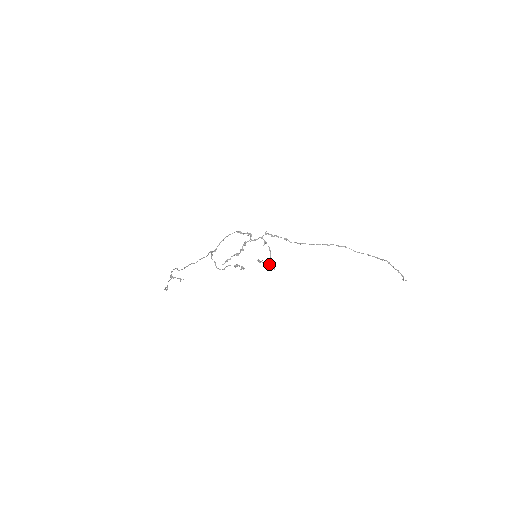
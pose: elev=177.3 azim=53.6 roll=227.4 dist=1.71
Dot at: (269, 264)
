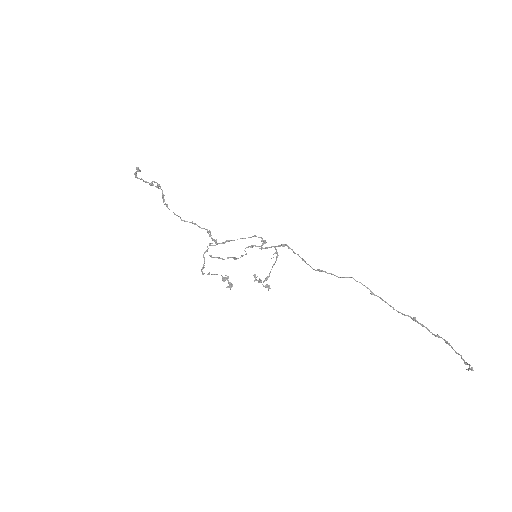
Dot at: (266, 277)
